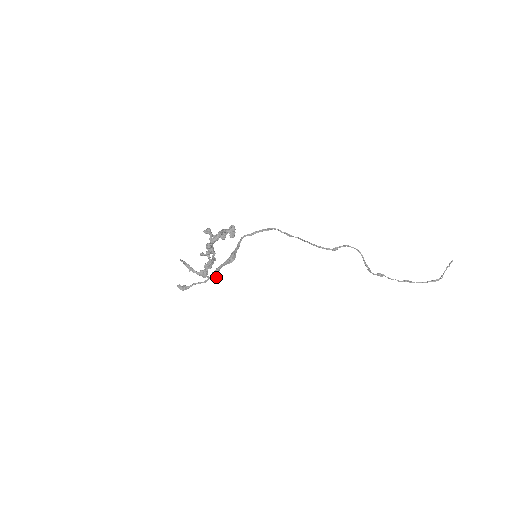
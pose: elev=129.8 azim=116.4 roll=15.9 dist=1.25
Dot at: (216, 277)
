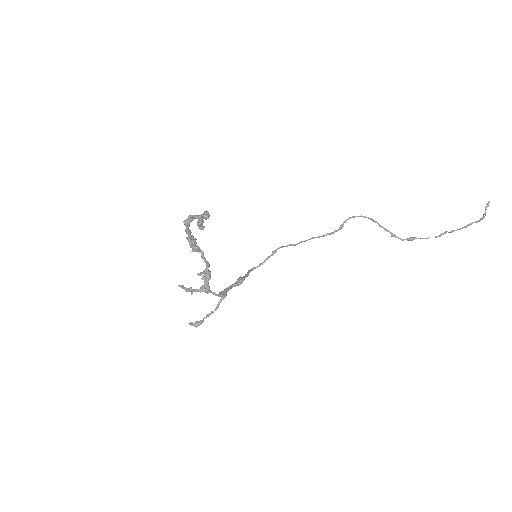
Dot at: (224, 295)
